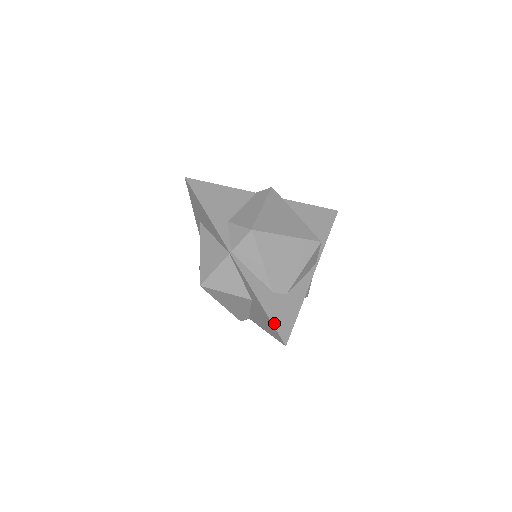
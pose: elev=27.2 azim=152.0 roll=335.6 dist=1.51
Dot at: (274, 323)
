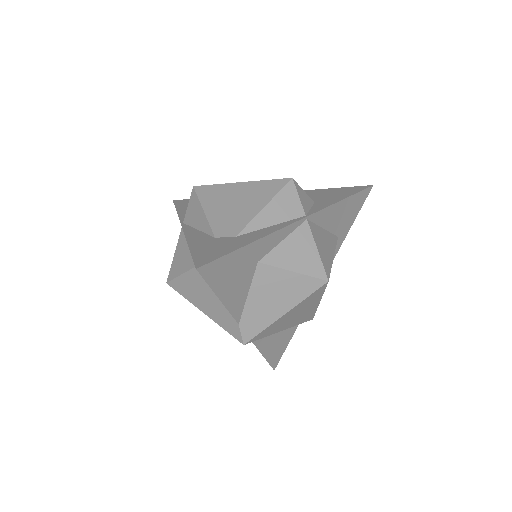
Dot at: (195, 255)
